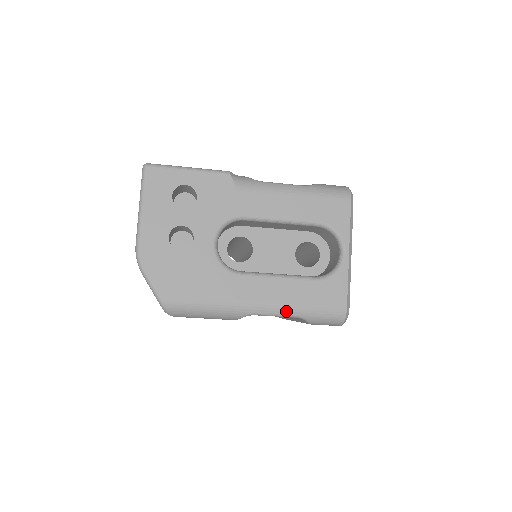
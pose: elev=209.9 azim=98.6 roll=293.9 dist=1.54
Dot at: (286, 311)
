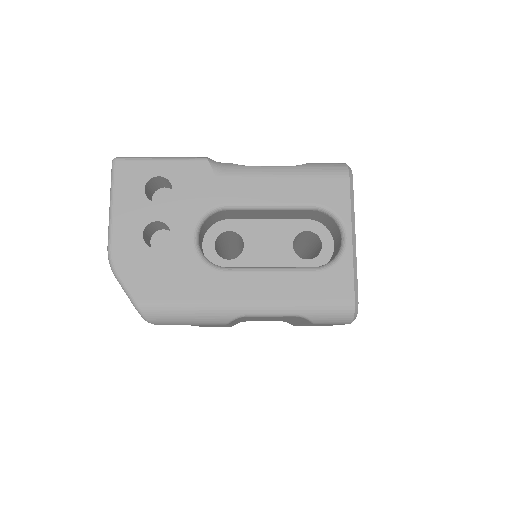
Dot at: (282, 309)
